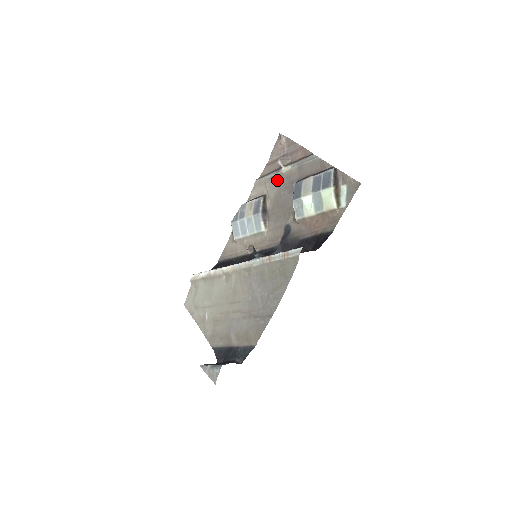
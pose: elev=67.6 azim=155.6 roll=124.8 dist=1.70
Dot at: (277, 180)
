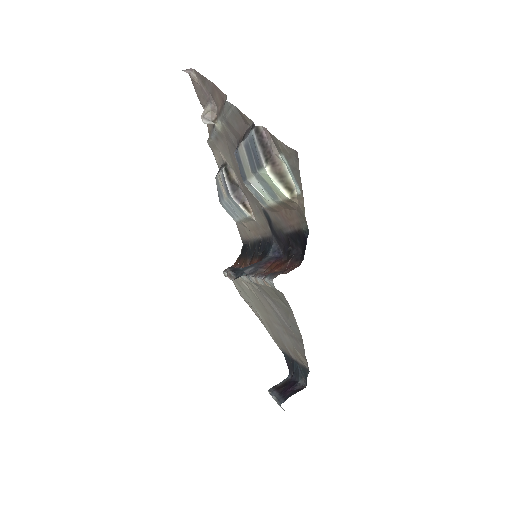
Dot at: (221, 142)
